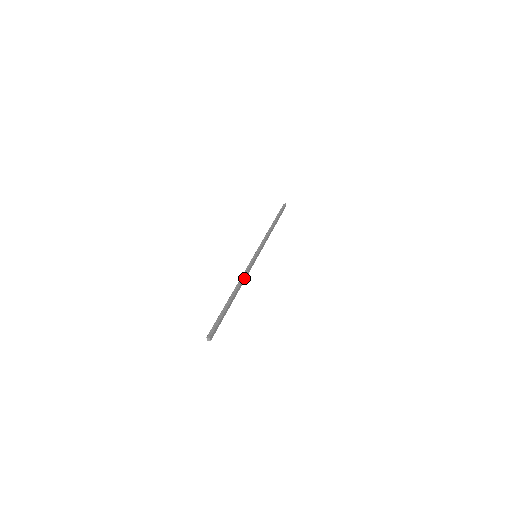
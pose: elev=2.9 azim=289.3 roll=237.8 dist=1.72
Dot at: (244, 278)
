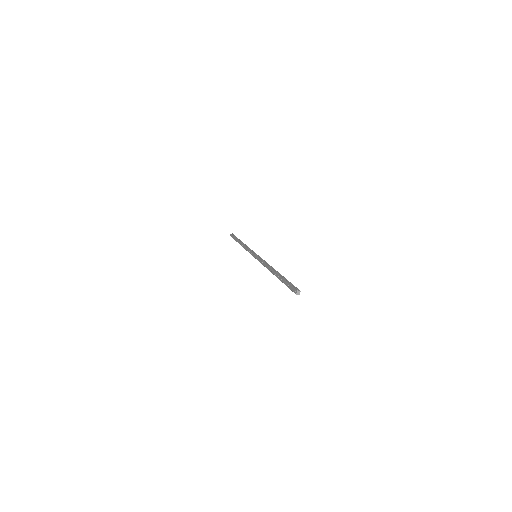
Dot at: occluded
